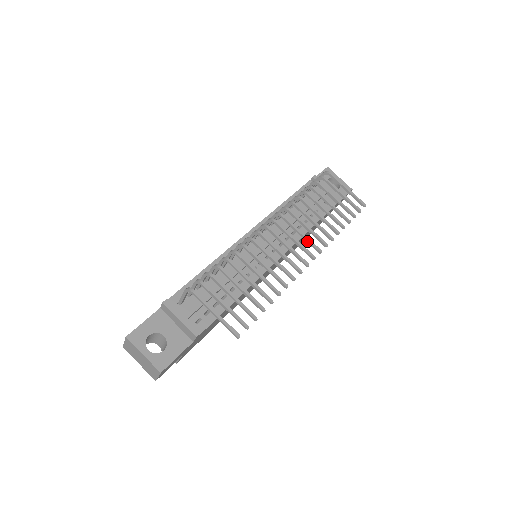
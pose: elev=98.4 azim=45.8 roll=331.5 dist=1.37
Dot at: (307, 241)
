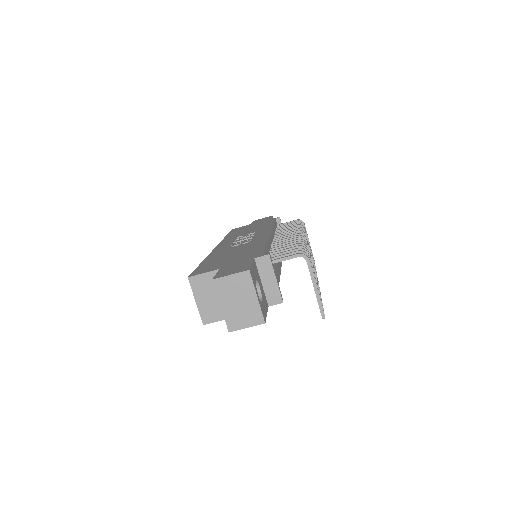
Dot at: occluded
